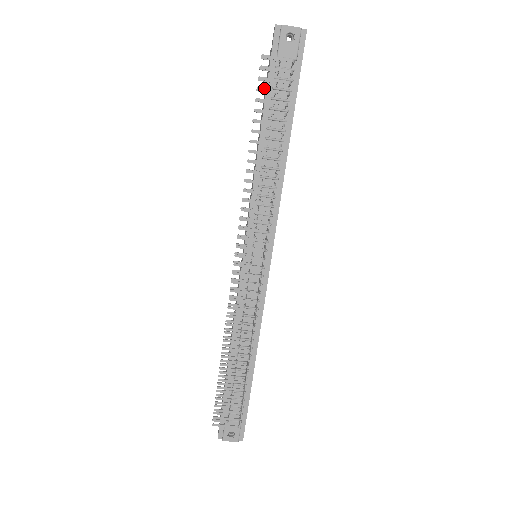
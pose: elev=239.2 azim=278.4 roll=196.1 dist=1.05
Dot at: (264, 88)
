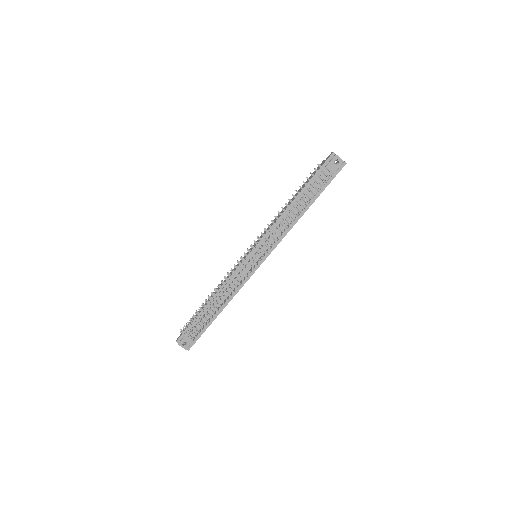
Dot at: occluded
